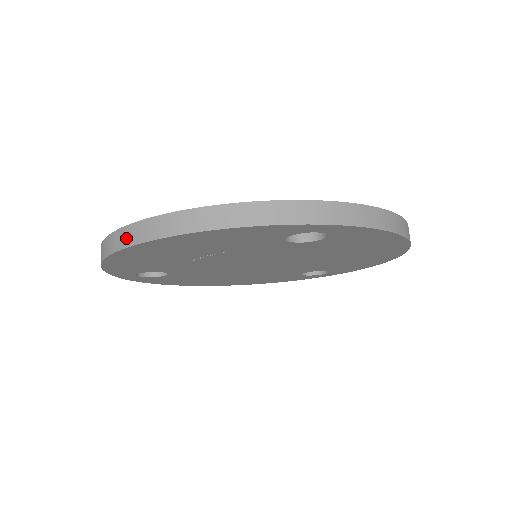
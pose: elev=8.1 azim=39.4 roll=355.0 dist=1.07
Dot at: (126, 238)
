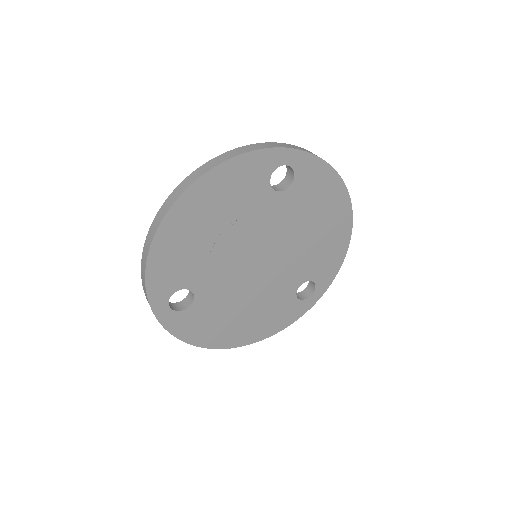
Dot at: (167, 205)
